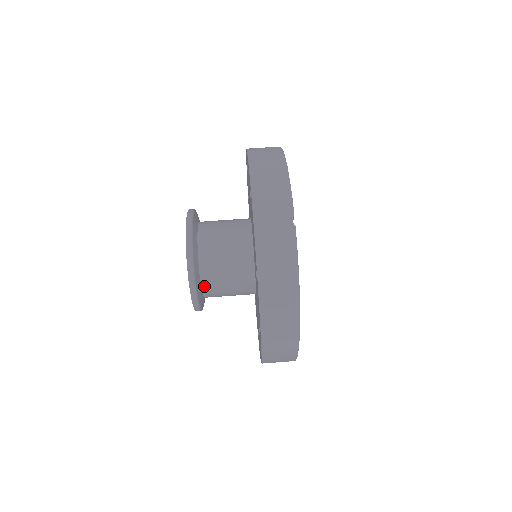
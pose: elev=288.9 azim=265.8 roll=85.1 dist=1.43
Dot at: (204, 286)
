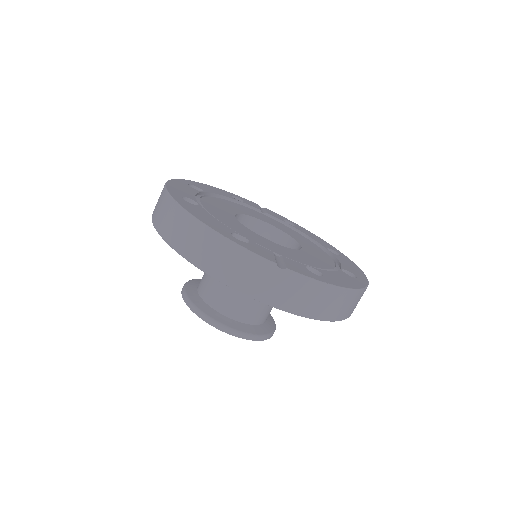
Dot at: (263, 321)
